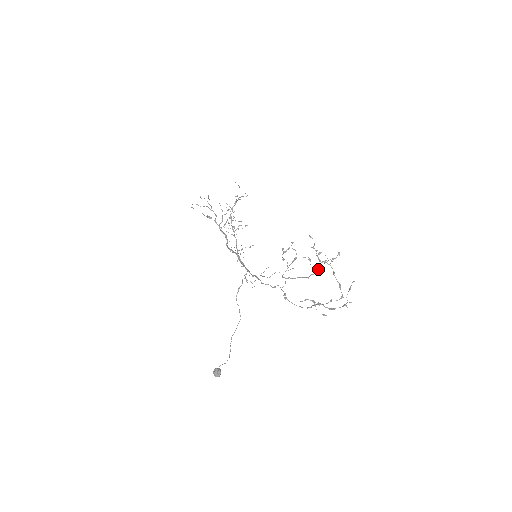
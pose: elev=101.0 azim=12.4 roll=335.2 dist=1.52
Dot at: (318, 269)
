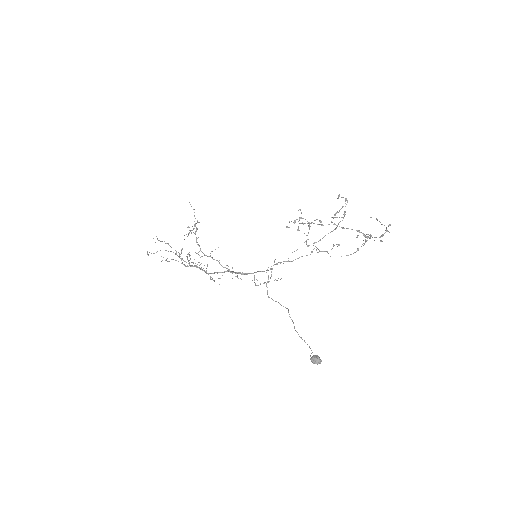
Dot at: occluded
